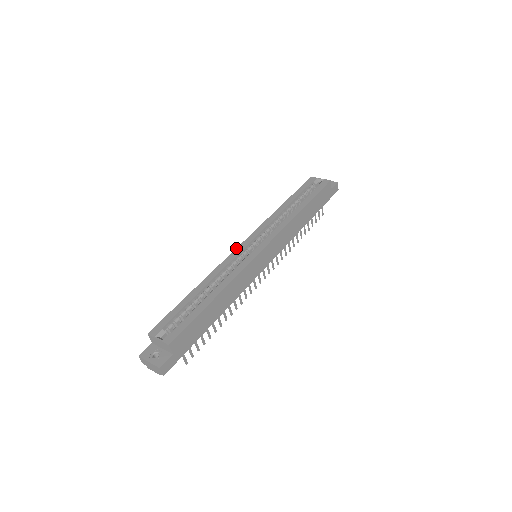
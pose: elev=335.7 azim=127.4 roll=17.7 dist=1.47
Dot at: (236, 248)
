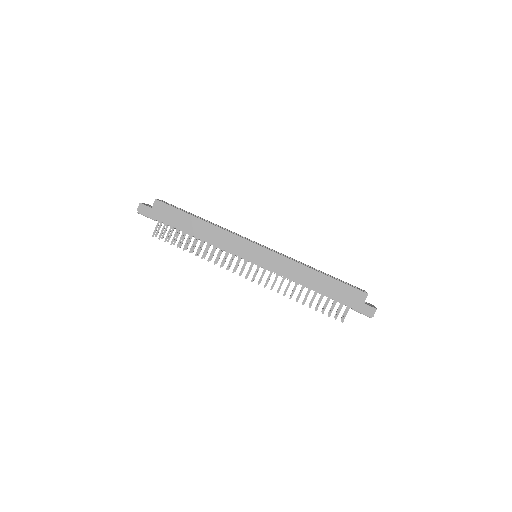
Dot at: (254, 241)
